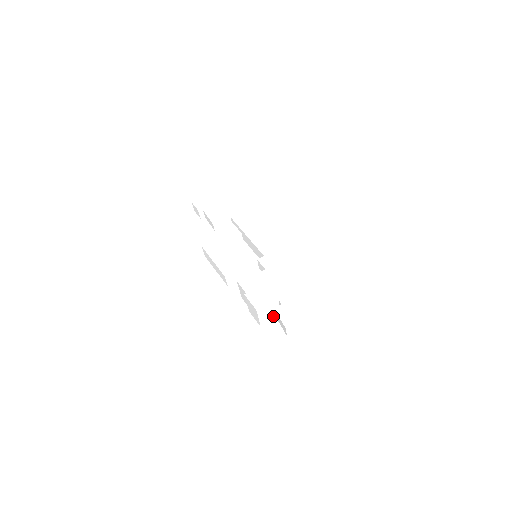
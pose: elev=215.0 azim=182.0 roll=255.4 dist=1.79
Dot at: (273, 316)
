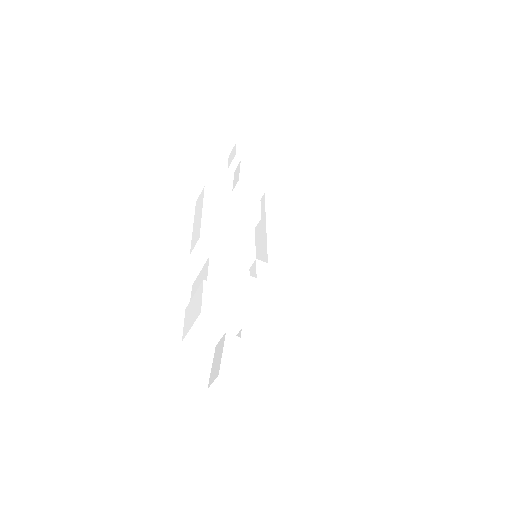
Dot at: (211, 343)
